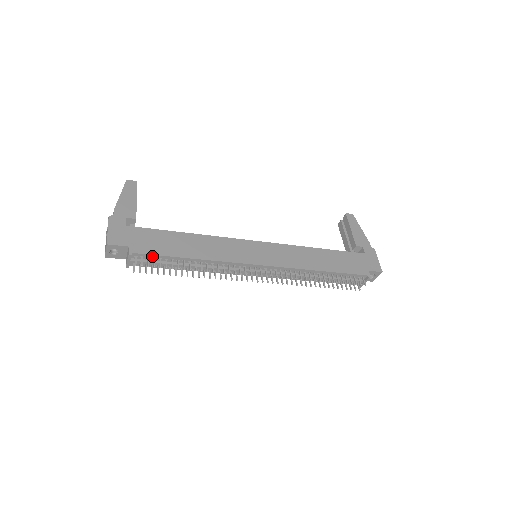
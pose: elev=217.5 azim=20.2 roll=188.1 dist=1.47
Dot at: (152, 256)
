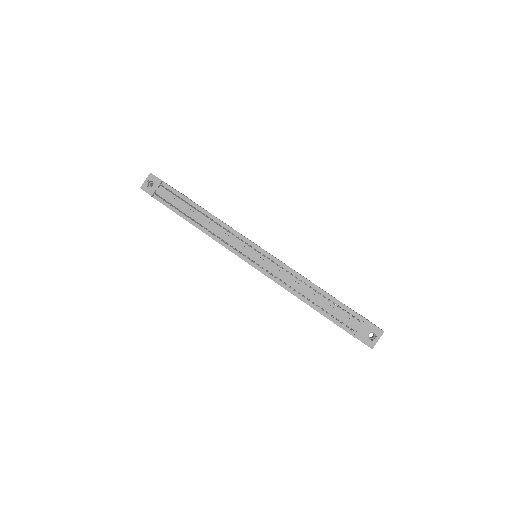
Dot at: (175, 192)
